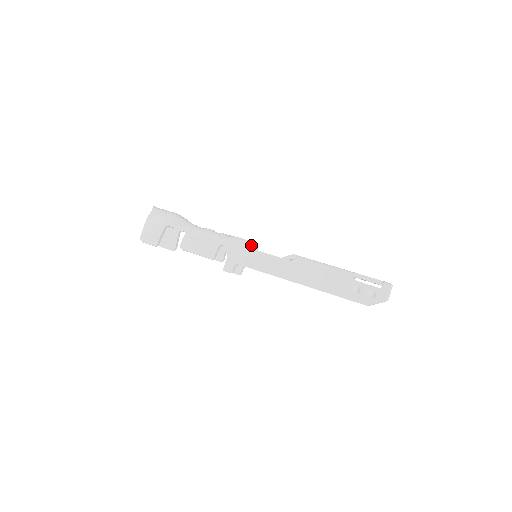
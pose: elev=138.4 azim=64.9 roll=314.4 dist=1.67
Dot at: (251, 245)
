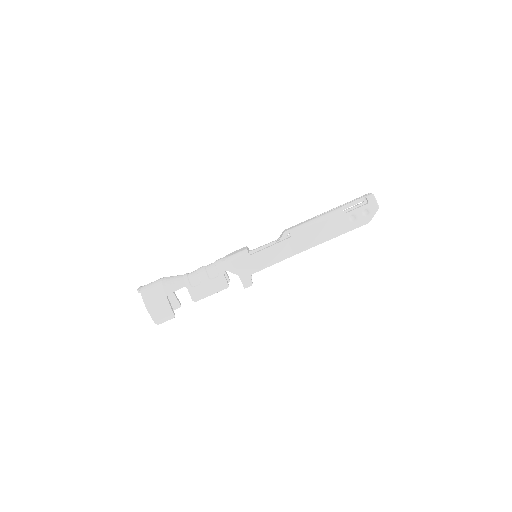
Dot at: (248, 252)
